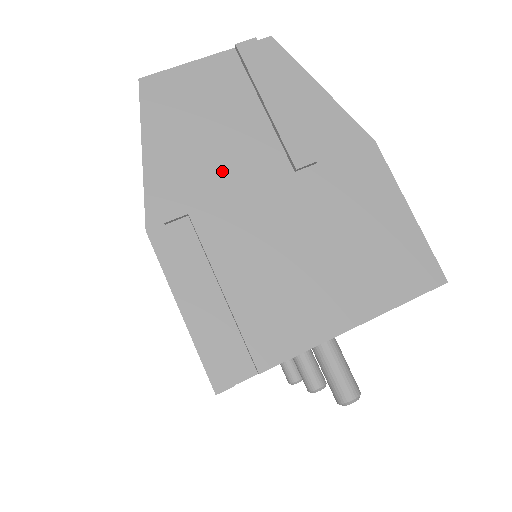
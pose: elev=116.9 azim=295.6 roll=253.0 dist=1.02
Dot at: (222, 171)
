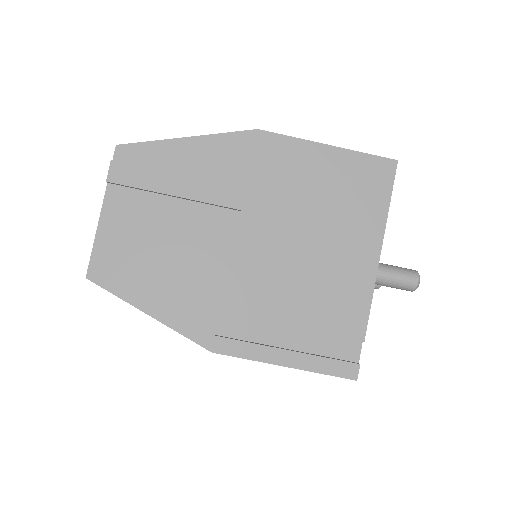
Dot at: (204, 266)
